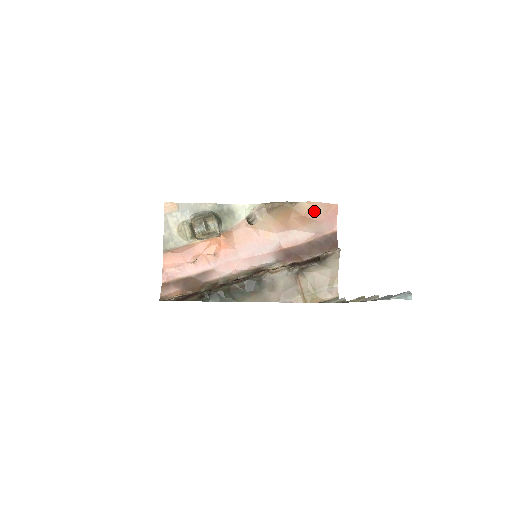
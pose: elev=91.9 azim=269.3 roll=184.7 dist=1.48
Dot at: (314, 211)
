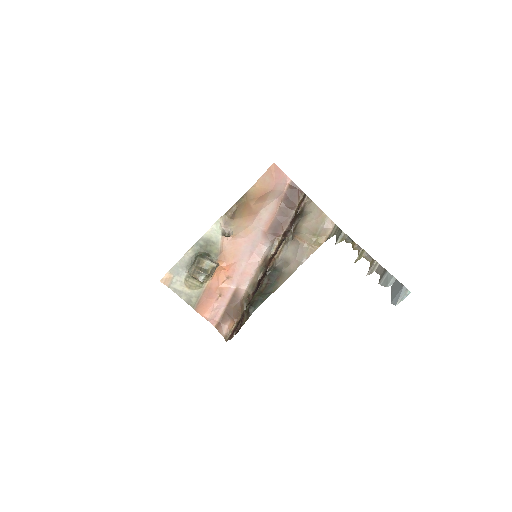
Dot at: (263, 187)
